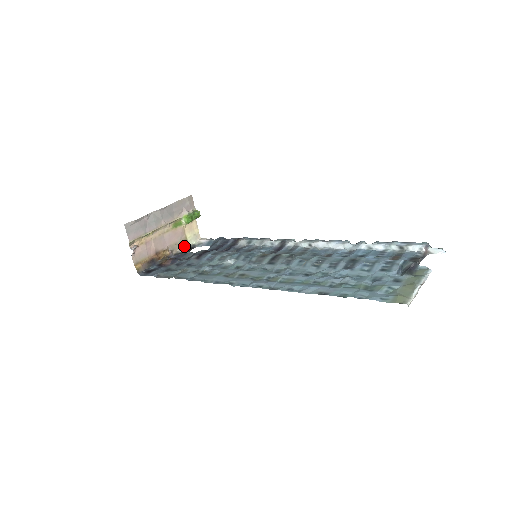
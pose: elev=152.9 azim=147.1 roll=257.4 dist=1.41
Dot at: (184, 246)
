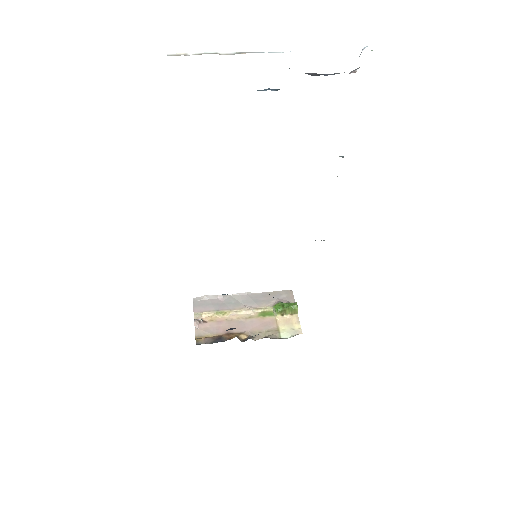
Dot at: (272, 336)
